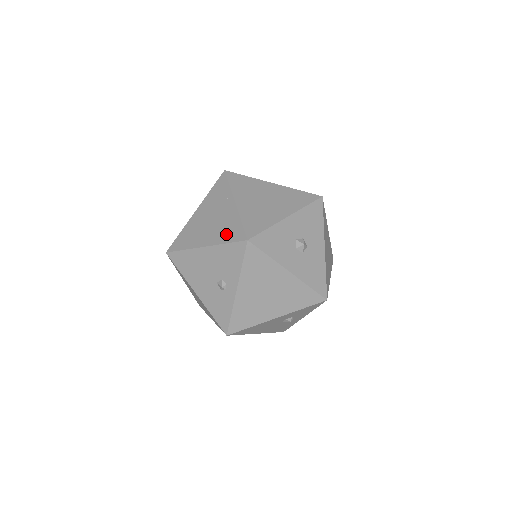
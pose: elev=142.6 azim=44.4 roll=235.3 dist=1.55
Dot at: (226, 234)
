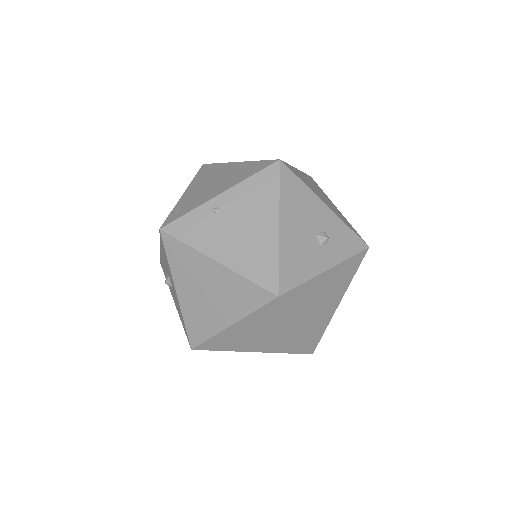
Dot at: occluded
